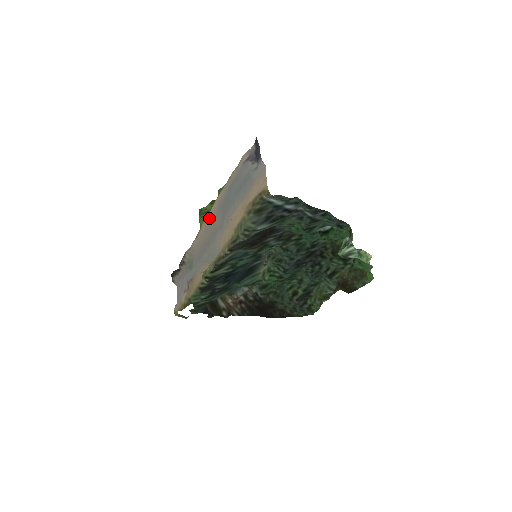
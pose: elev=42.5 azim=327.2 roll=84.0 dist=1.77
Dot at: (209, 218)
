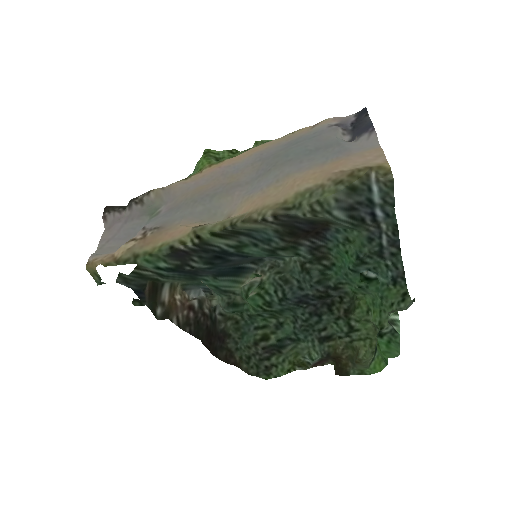
Dot at: (228, 164)
